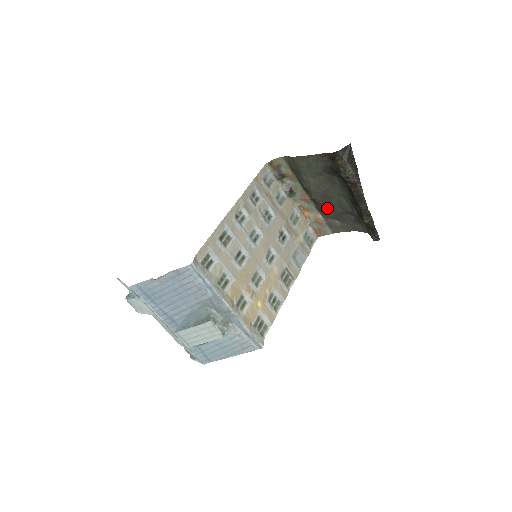
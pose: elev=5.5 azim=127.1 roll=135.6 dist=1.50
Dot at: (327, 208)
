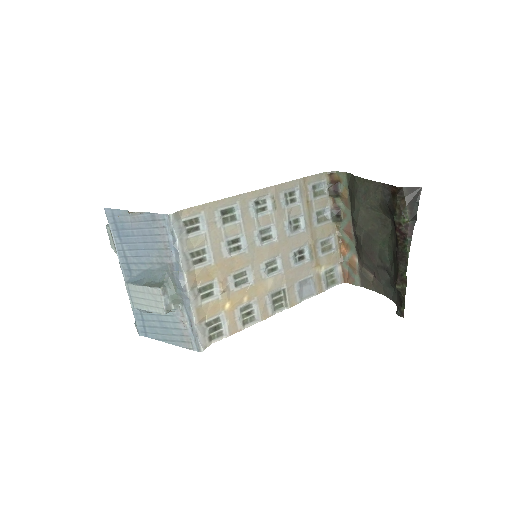
Dot at: (366, 253)
